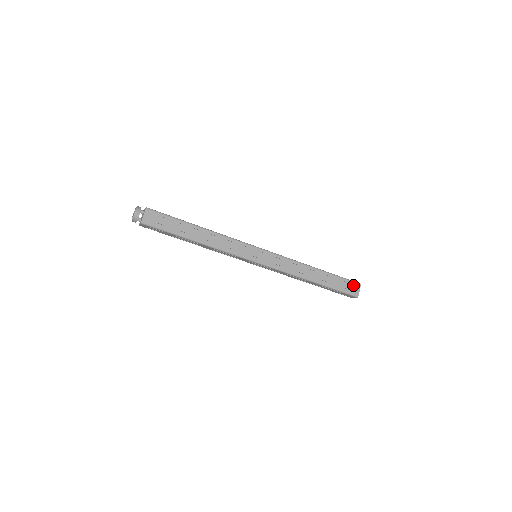
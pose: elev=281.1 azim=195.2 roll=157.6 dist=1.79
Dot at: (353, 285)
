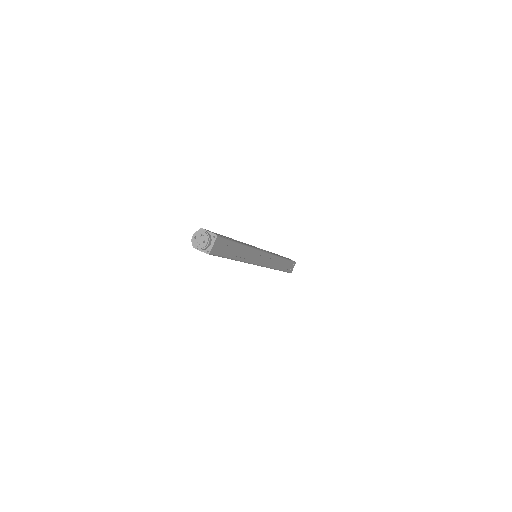
Dot at: (292, 264)
